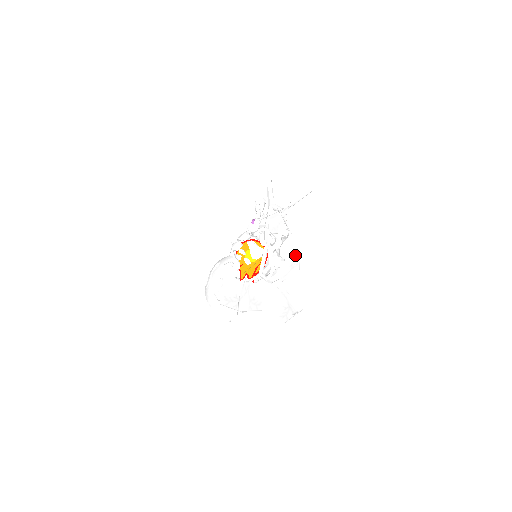
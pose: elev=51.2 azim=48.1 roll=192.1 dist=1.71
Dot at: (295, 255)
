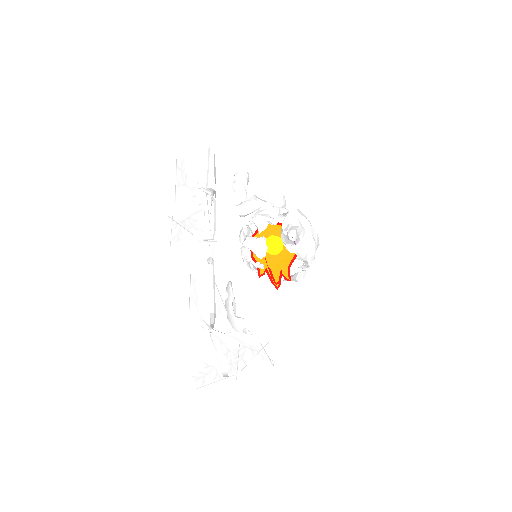
Dot at: (194, 279)
